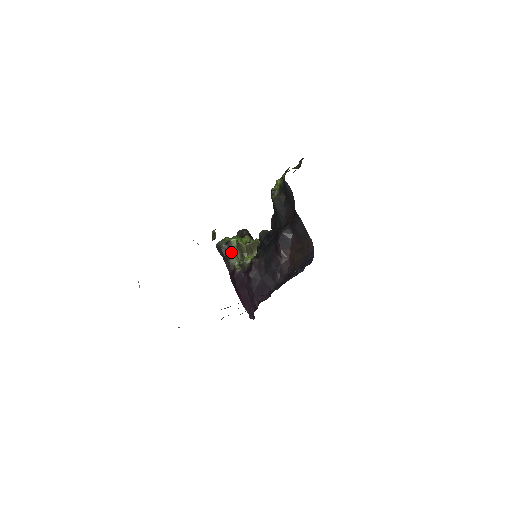
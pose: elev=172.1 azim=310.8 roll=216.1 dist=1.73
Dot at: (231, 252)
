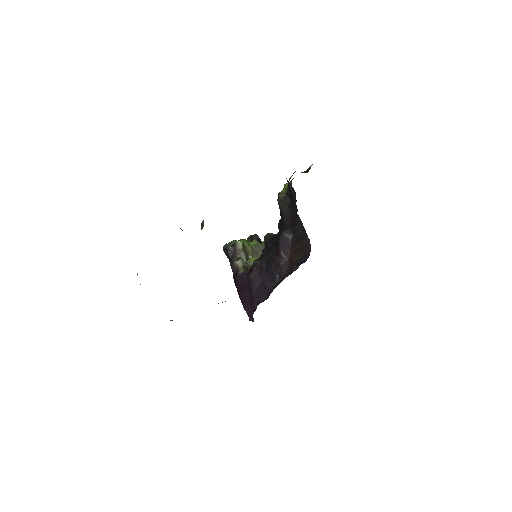
Dot at: (237, 254)
